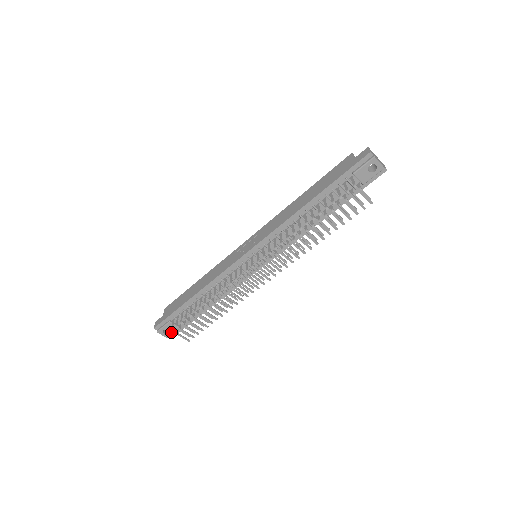
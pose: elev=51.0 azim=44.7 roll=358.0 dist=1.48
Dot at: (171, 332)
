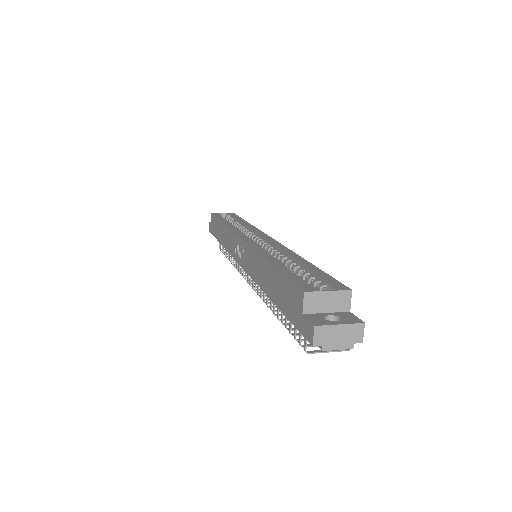
Dot at: occluded
